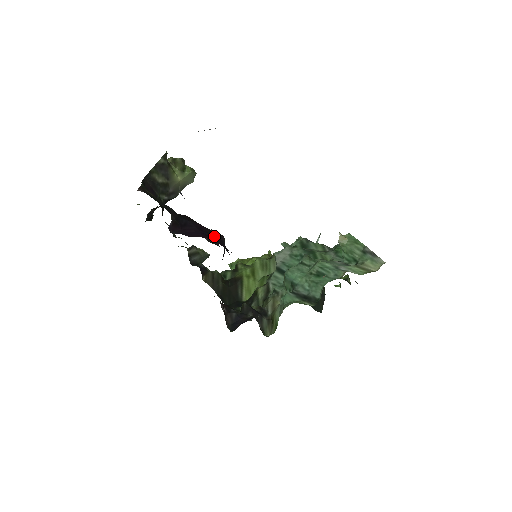
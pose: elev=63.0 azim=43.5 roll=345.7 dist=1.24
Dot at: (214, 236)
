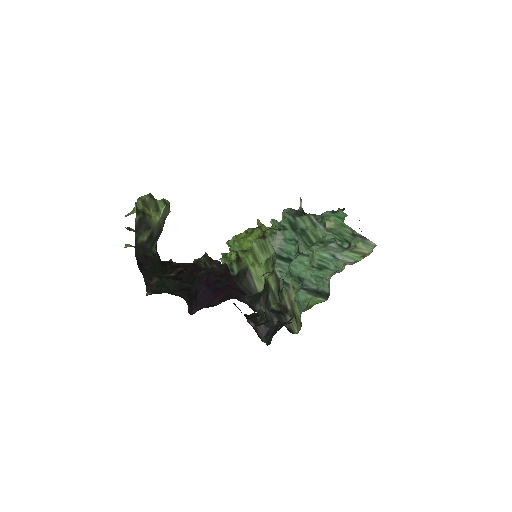
Dot at: (221, 280)
